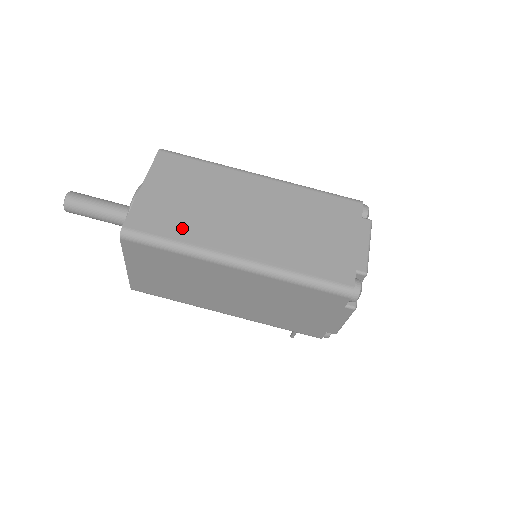
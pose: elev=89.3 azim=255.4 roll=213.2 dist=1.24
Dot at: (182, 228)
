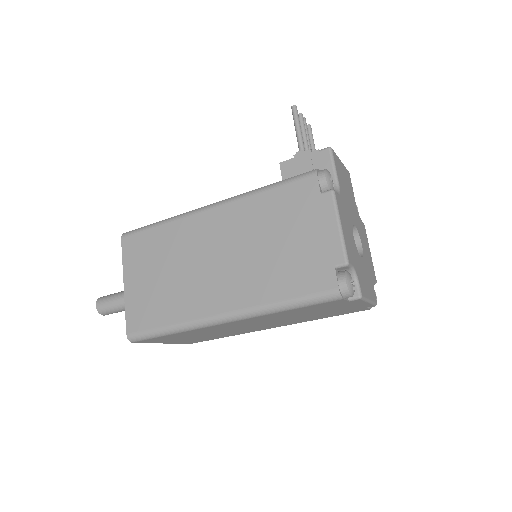
Dot at: occluded
